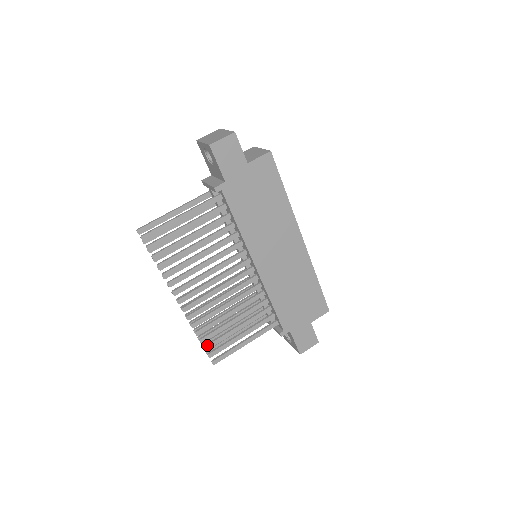
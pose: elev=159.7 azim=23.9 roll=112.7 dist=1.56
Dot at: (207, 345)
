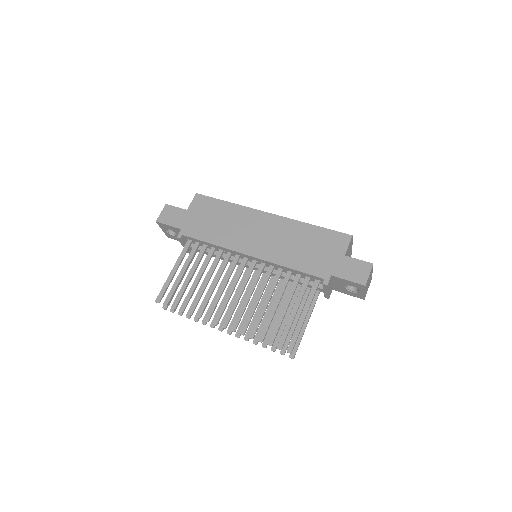
Dot at: (268, 340)
